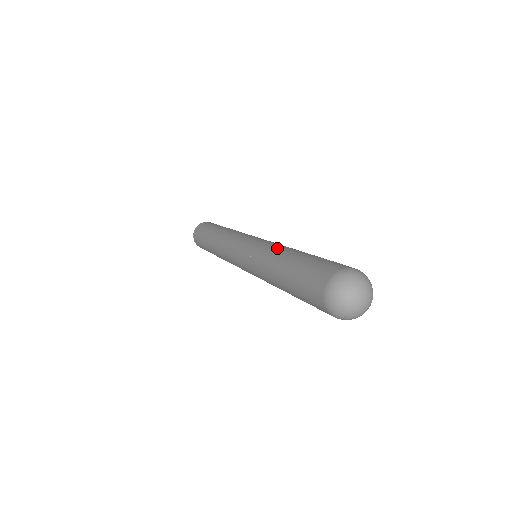
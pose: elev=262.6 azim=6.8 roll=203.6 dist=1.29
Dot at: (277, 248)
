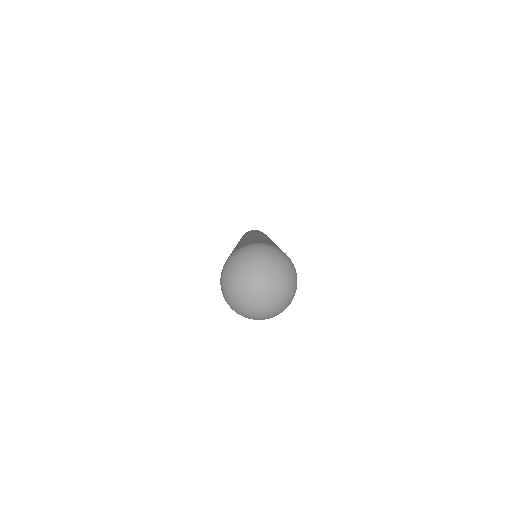
Dot at: (260, 236)
